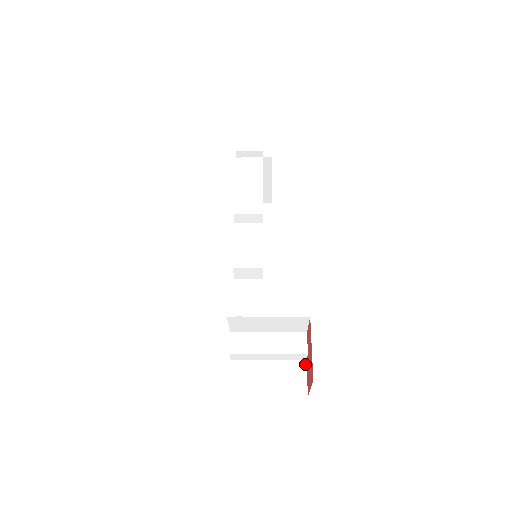
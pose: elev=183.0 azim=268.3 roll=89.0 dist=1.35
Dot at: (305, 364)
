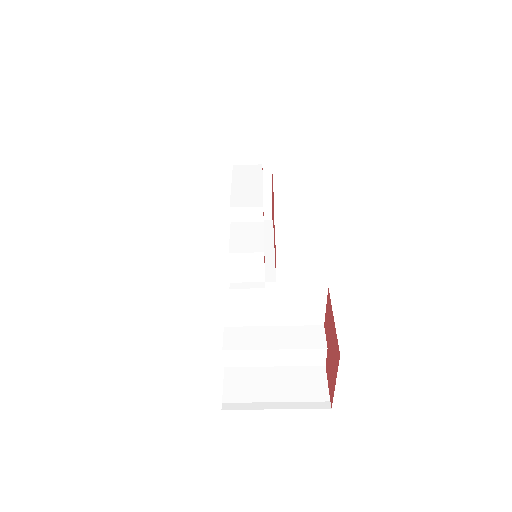
Dot at: (324, 370)
